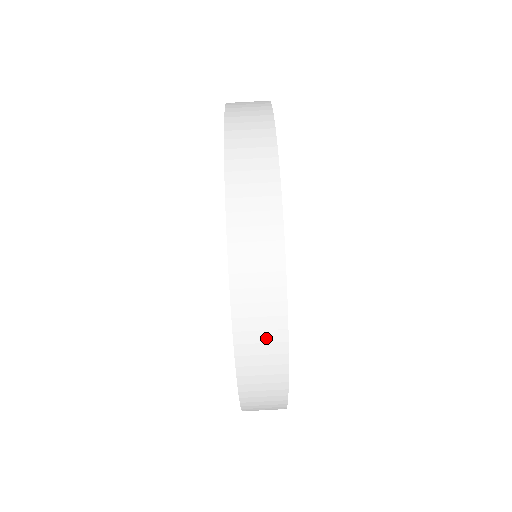
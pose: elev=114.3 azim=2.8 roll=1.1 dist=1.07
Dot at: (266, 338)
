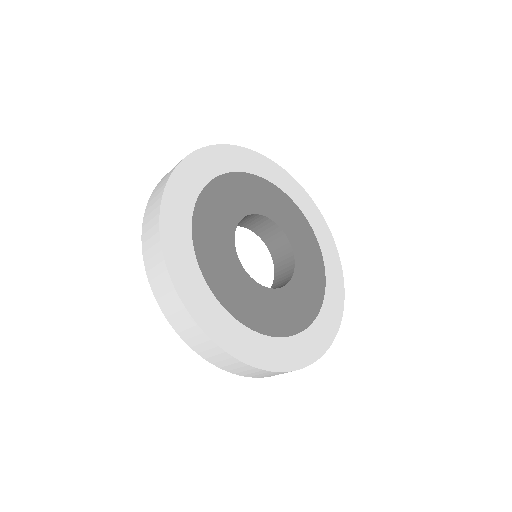
Dot at: (166, 290)
